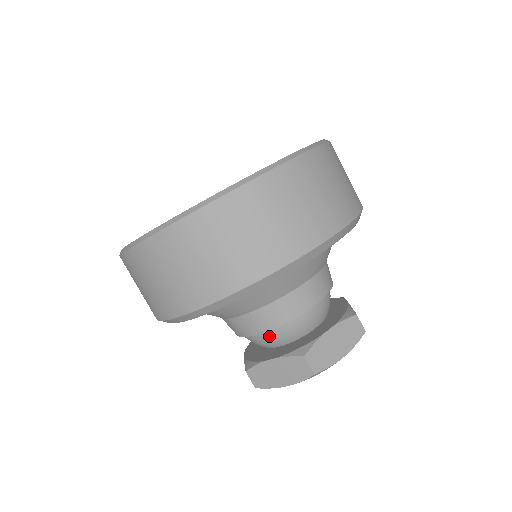
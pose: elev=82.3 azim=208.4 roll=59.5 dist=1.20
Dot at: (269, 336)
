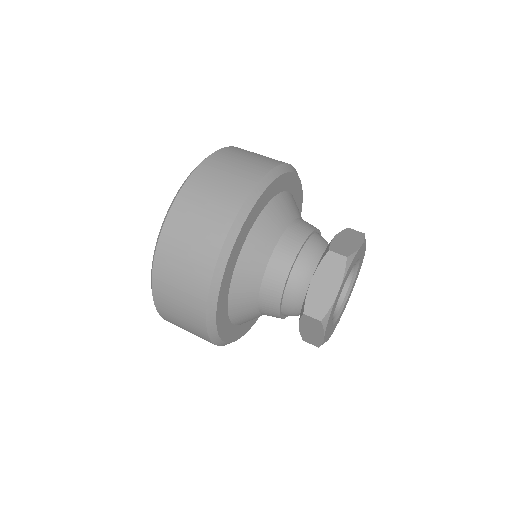
Dot at: (299, 272)
